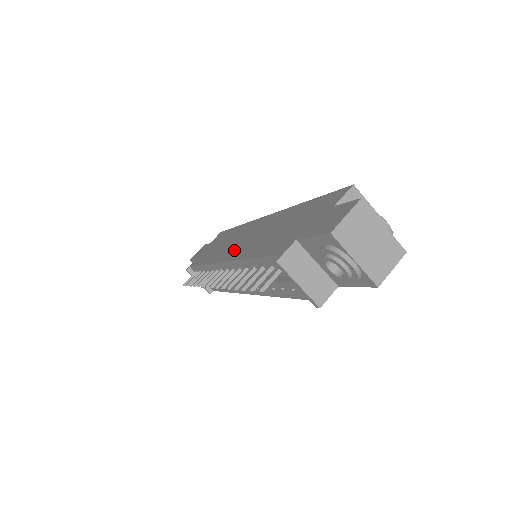
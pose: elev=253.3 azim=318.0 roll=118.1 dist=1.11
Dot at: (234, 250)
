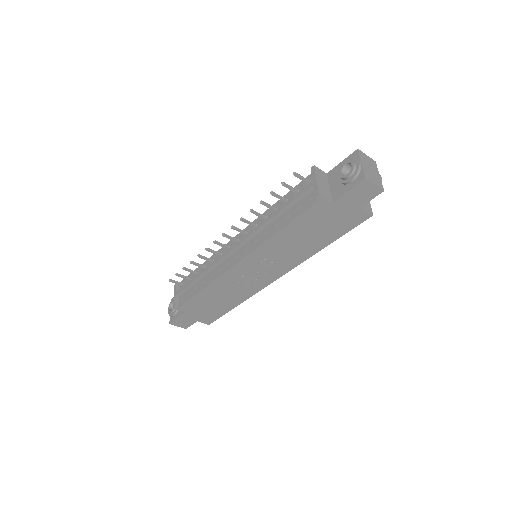
Dot at: occluded
